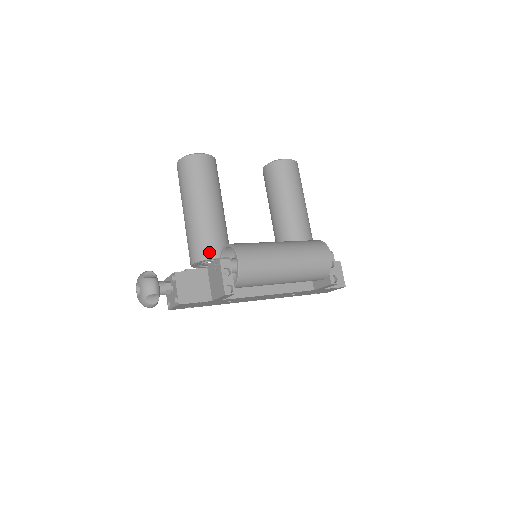
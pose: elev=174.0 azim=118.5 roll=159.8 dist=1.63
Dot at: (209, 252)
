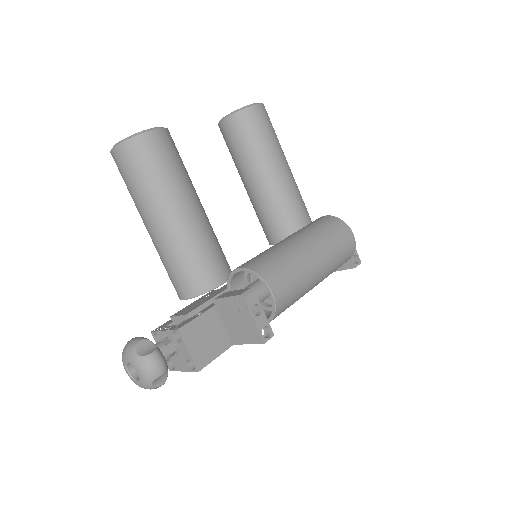
Dot at: (210, 280)
